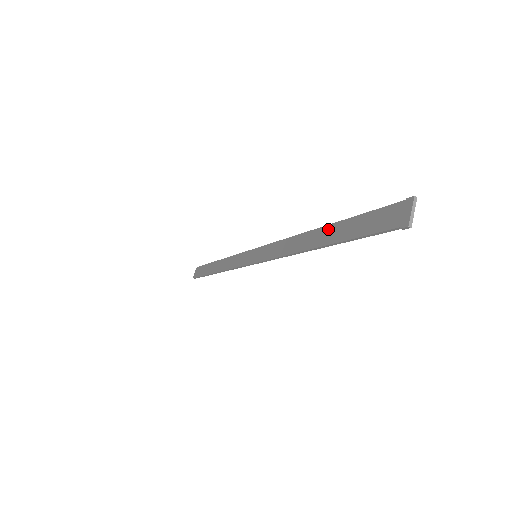
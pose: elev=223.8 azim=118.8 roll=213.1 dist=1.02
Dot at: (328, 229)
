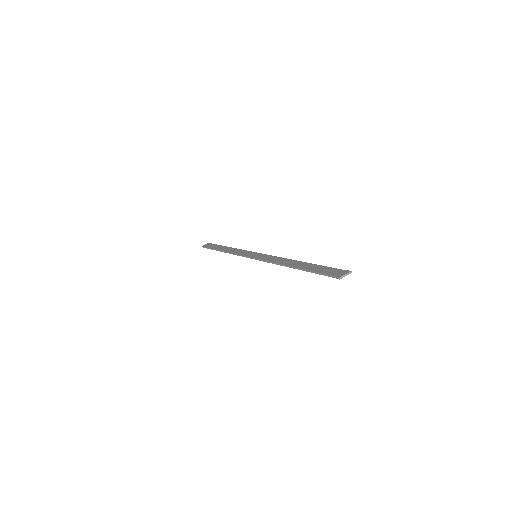
Dot at: (306, 264)
